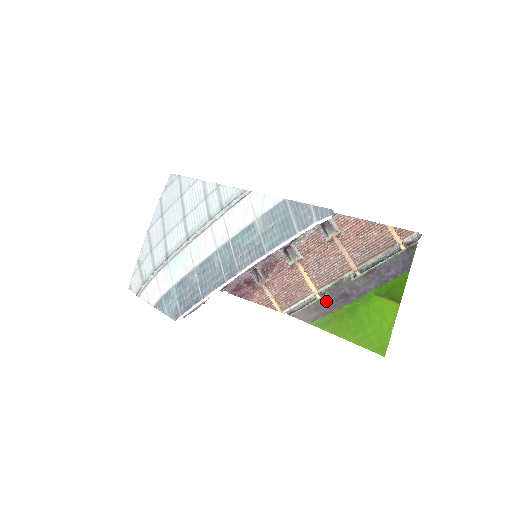
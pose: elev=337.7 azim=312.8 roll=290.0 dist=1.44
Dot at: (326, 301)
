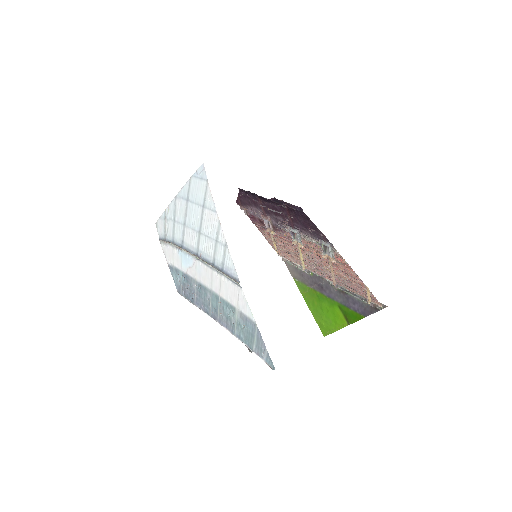
Dot at: (308, 277)
